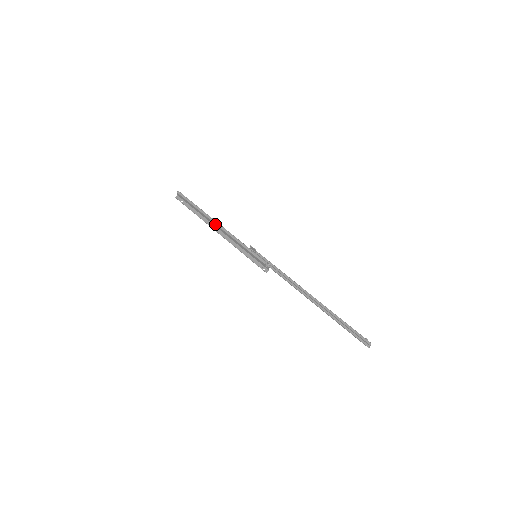
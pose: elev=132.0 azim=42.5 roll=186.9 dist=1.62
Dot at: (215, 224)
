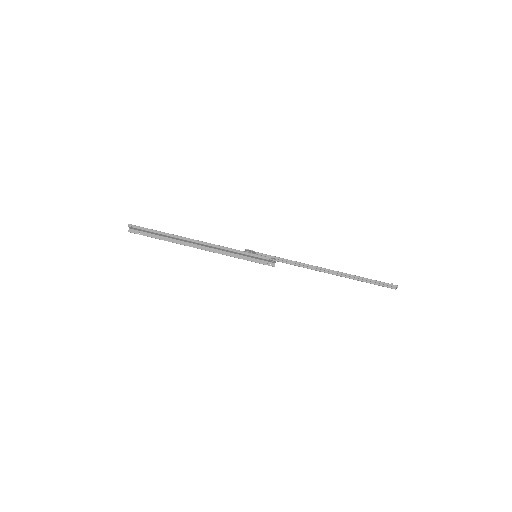
Dot at: (195, 243)
